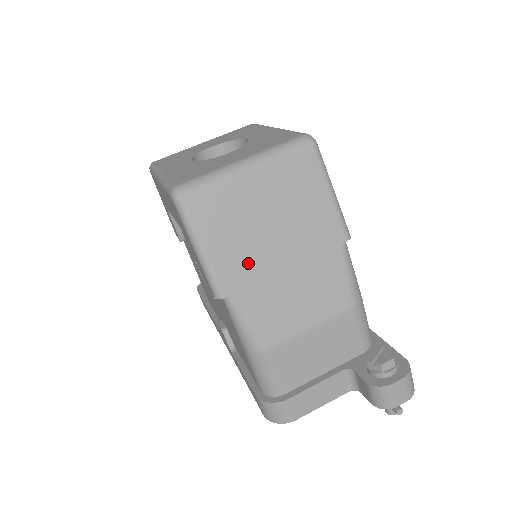
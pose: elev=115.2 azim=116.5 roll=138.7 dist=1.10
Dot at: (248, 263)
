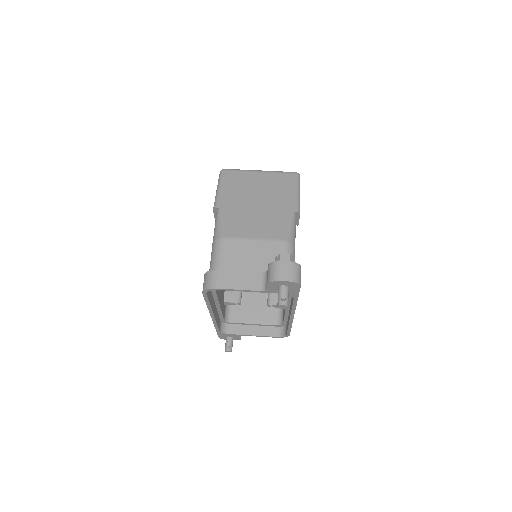
Dot at: (237, 200)
